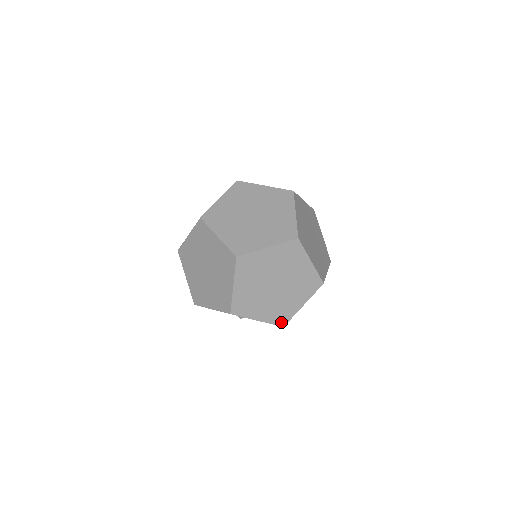
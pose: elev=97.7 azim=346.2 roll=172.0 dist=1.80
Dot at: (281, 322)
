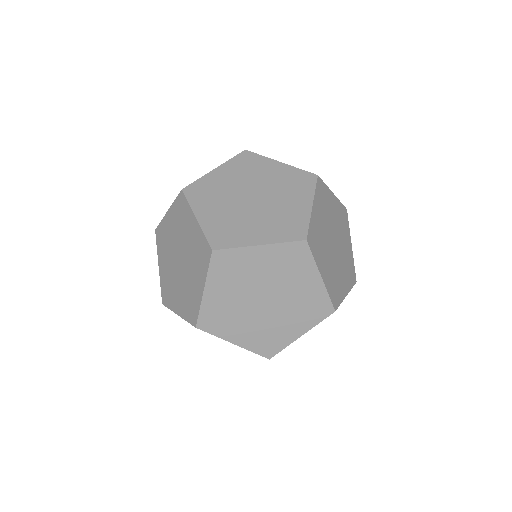
Dot at: (353, 279)
